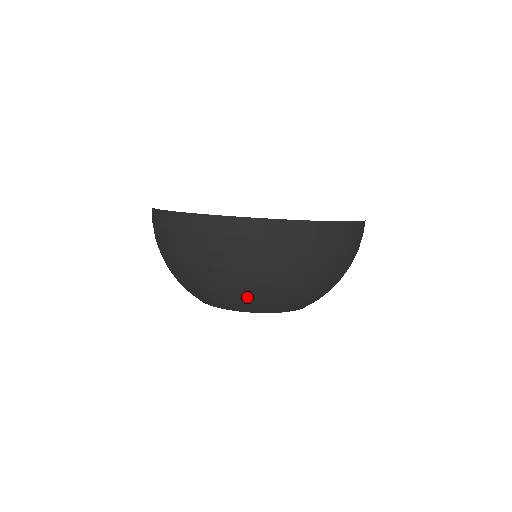
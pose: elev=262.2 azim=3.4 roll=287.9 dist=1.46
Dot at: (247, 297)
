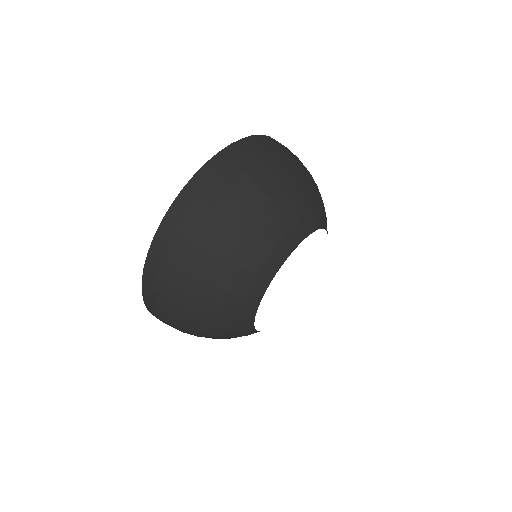
Dot at: (320, 199)
